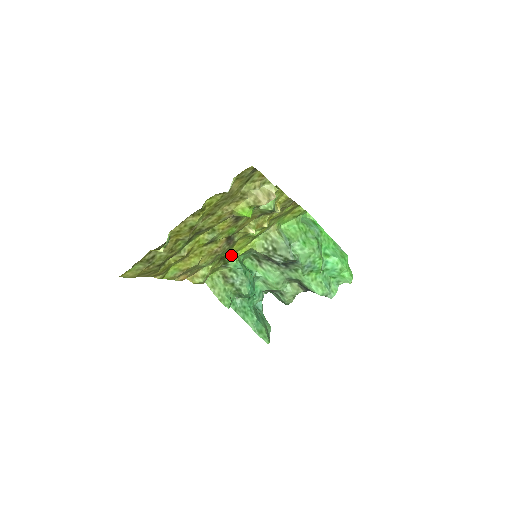
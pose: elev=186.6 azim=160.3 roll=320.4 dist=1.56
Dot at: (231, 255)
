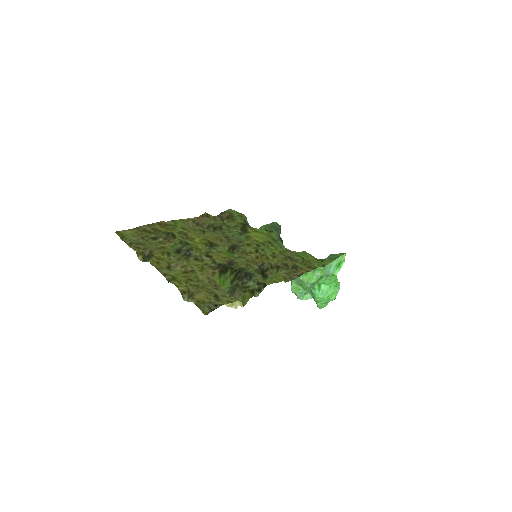
Dot at: occluded
